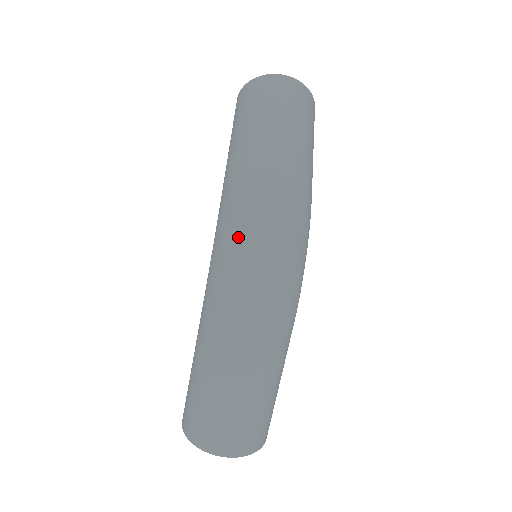
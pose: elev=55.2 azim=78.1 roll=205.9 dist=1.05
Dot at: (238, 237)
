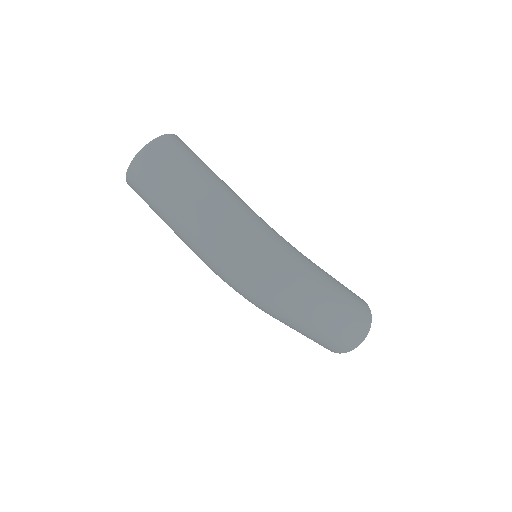
Dot at: (239, 284)
